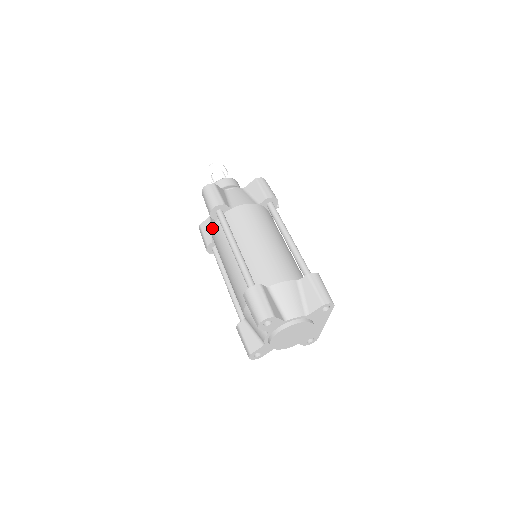
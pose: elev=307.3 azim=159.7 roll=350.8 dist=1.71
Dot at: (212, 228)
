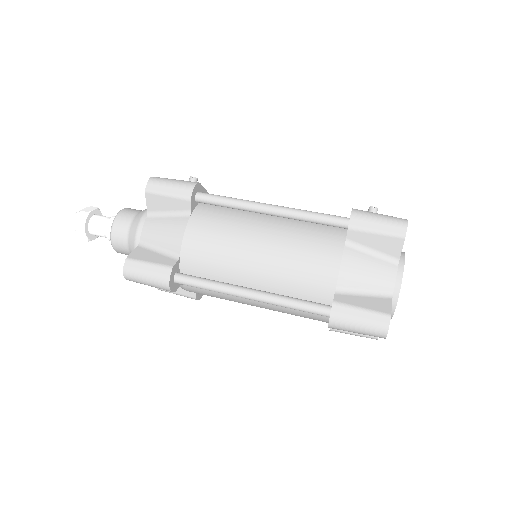
Dot at: occluded
